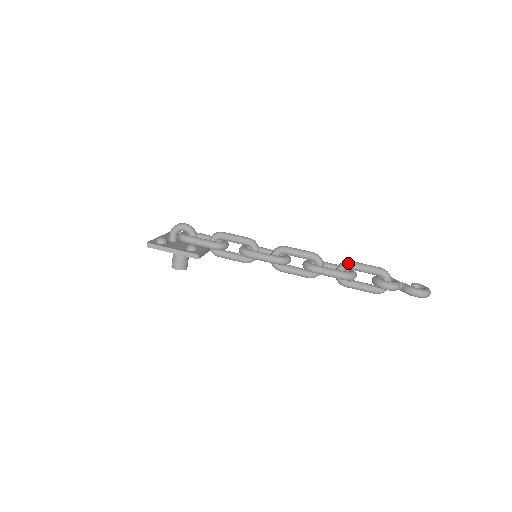
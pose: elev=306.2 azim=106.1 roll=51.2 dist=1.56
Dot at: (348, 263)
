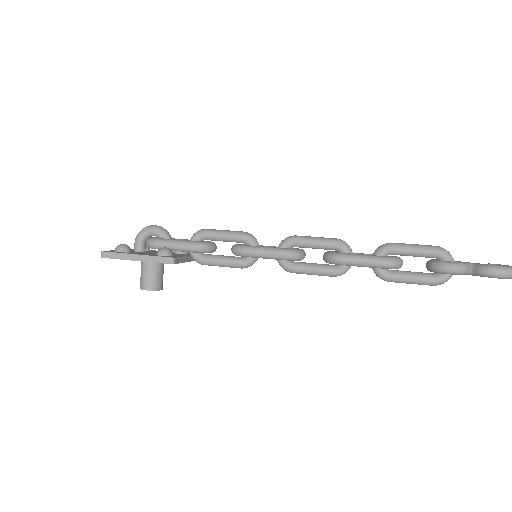
Dot at: (388, 245)
